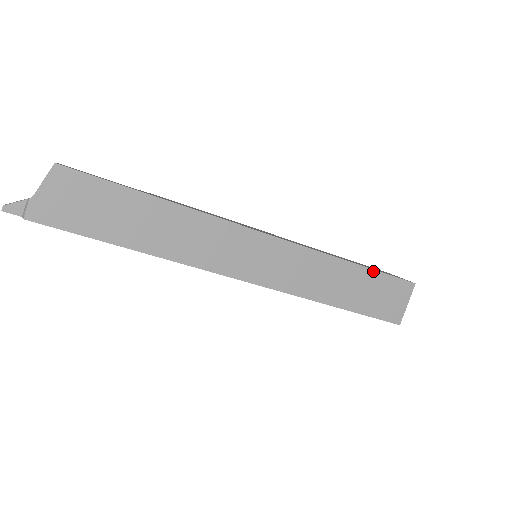
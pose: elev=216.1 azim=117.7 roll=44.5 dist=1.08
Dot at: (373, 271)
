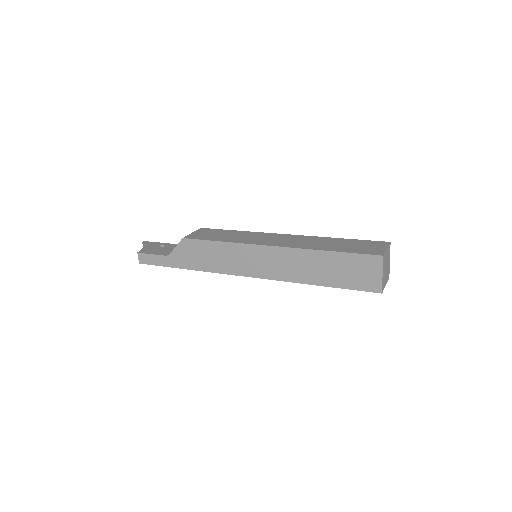
Dot at: (335, 287)
